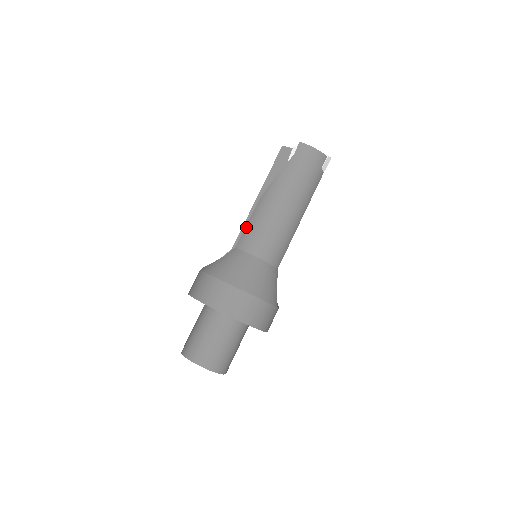
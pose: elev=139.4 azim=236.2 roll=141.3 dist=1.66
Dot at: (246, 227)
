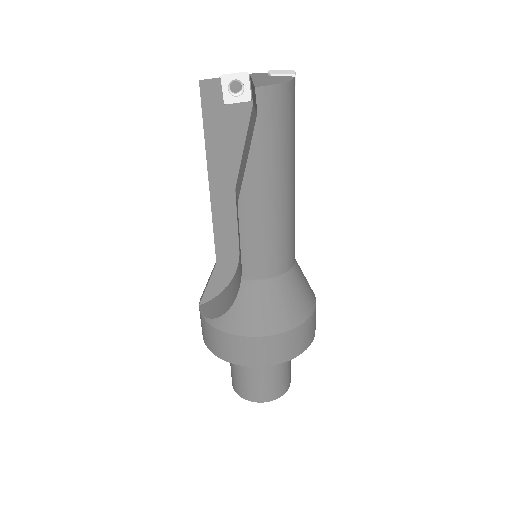
Dot at: (242, 250)
